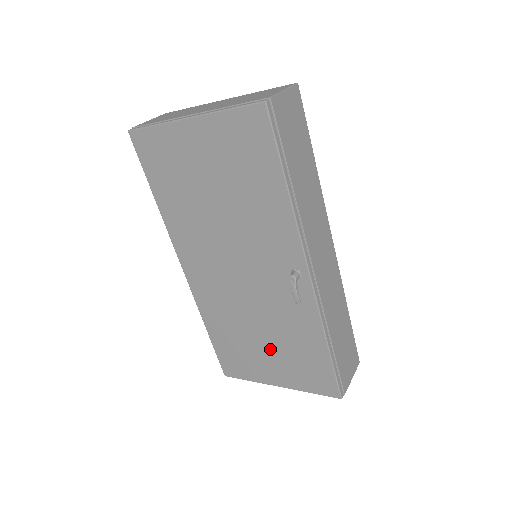
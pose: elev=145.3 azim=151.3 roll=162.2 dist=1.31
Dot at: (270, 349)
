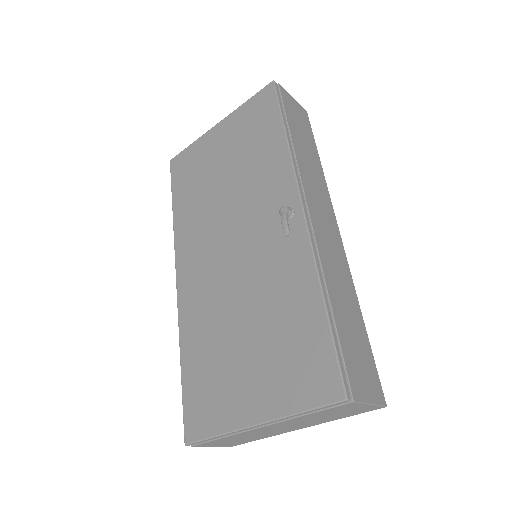
Dot at: (252, 348)
